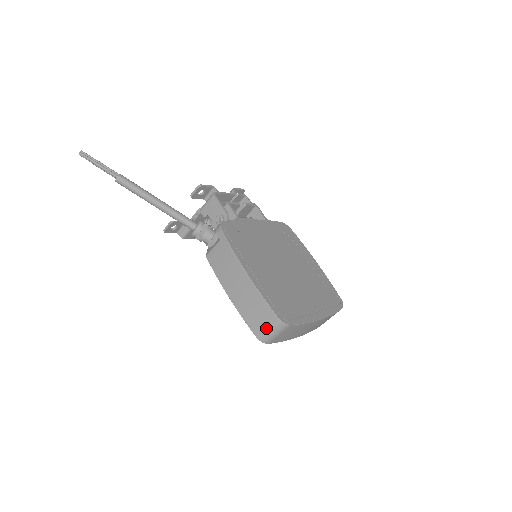
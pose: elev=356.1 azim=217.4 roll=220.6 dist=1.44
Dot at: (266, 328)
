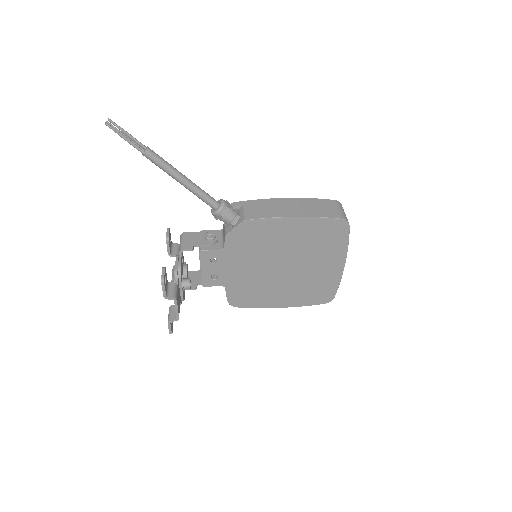
Dot at: (338, 209)
